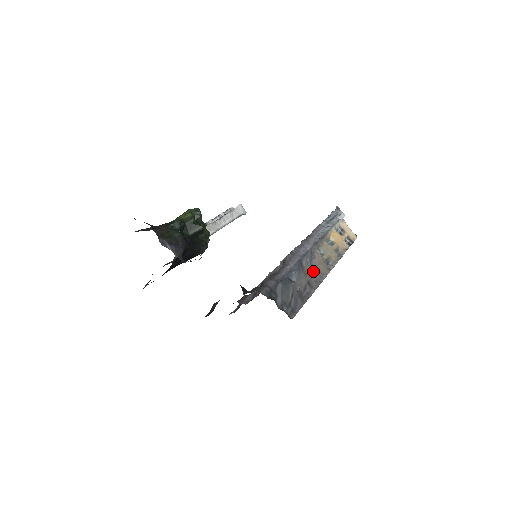
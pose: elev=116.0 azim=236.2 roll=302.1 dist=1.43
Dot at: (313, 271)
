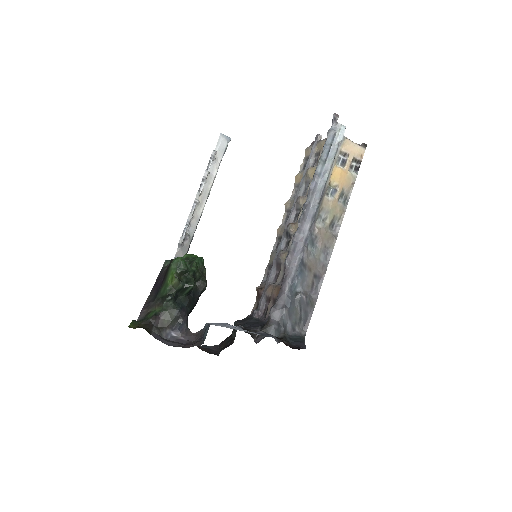
Dot at: (317, 256)
